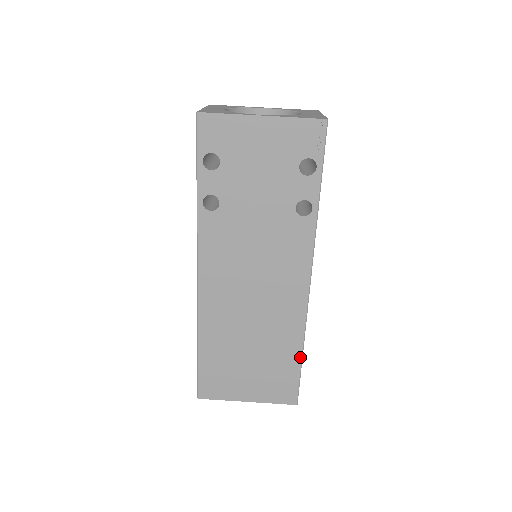
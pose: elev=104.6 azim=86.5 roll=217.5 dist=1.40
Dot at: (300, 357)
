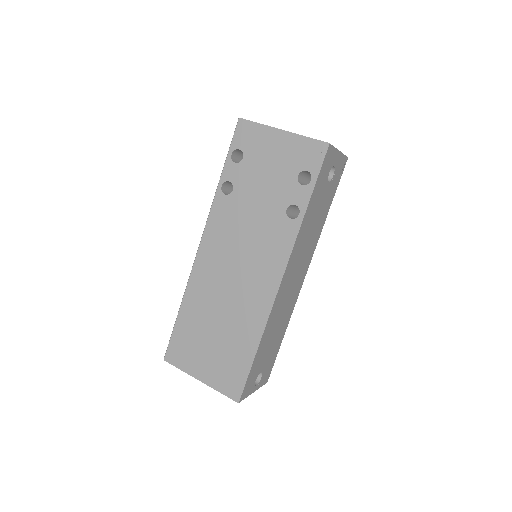
Dot at: (254, 352)
